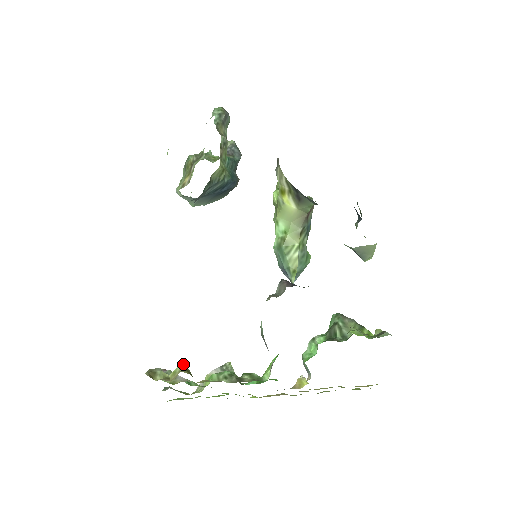
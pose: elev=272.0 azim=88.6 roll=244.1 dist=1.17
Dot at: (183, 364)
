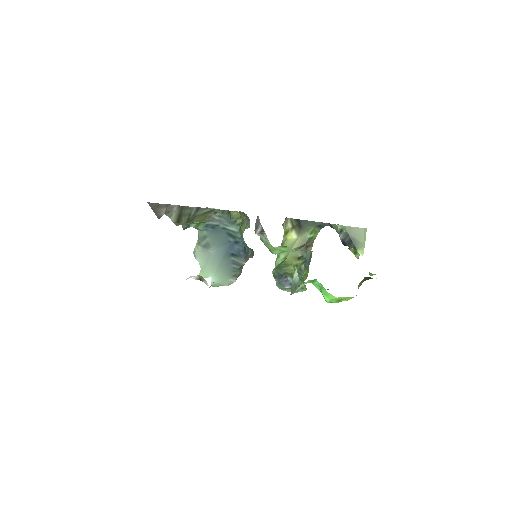
Dot at: occluded
